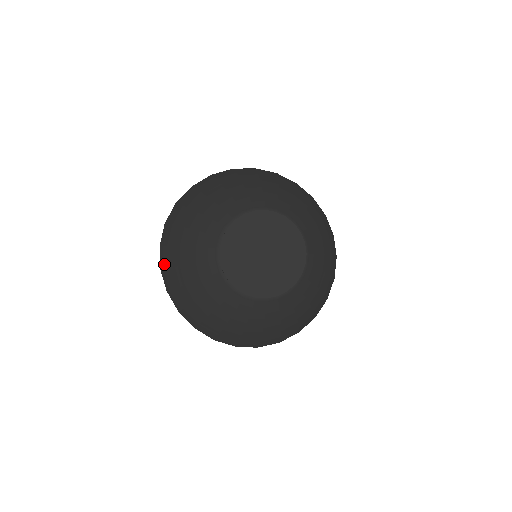
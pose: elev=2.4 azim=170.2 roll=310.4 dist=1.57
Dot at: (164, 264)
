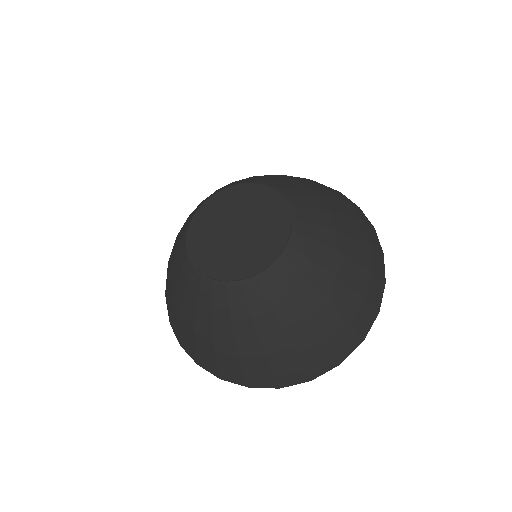
Dot at: occluded
